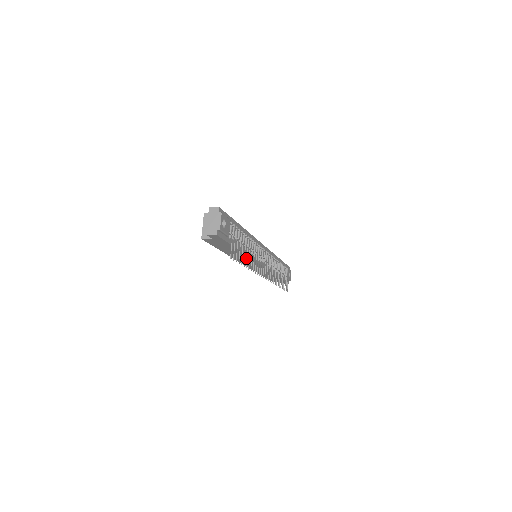
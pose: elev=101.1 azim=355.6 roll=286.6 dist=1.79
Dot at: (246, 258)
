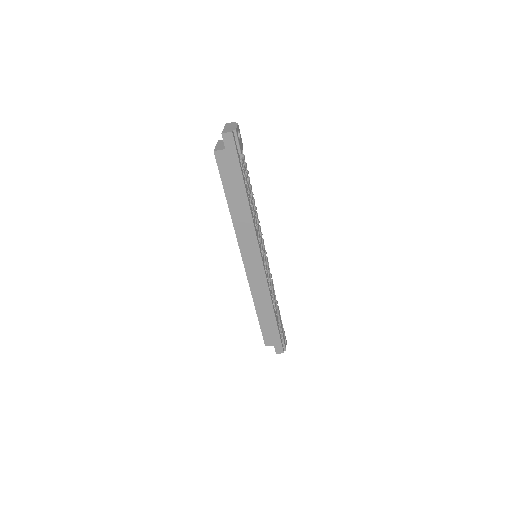
Dot at: (249, 229)
